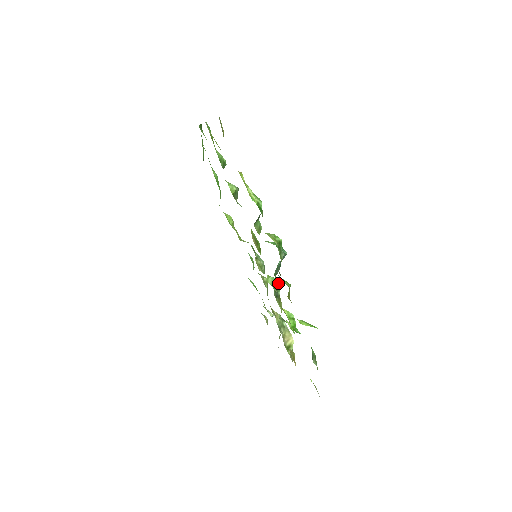
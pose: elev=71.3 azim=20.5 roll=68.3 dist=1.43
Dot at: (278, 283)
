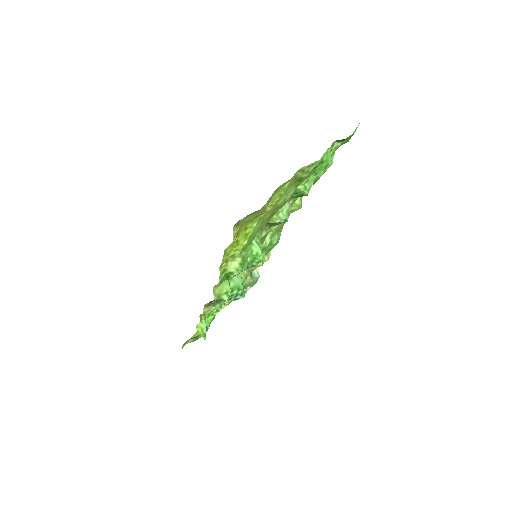
Dot at: (243, 286)
